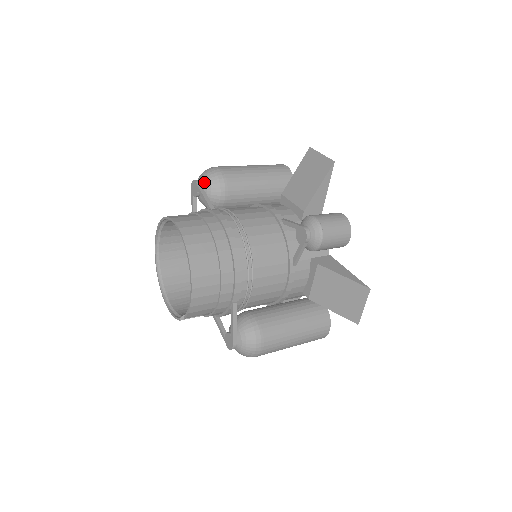
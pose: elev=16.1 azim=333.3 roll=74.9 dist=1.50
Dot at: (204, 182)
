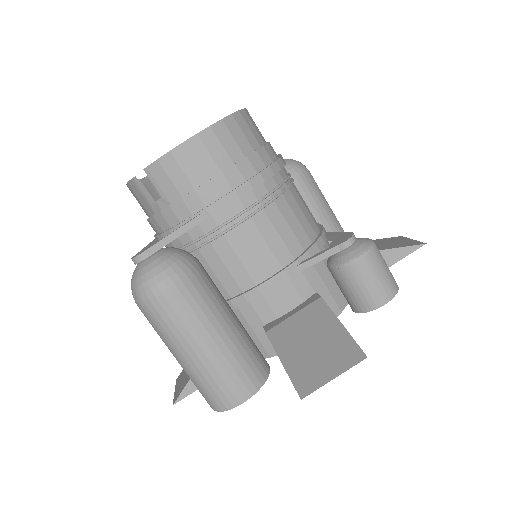
Dot at: (287, 159)
